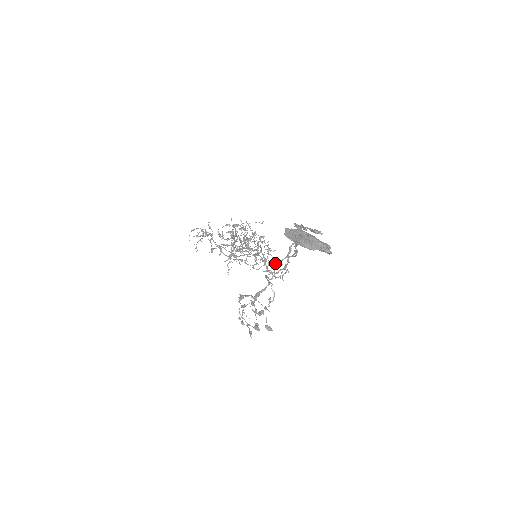
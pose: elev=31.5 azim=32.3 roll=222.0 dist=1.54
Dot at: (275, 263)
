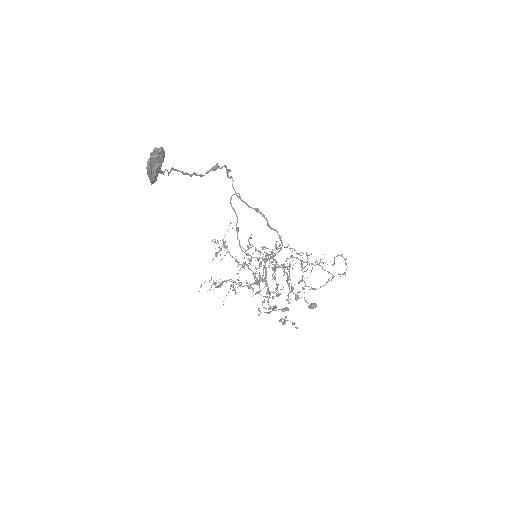
Dot at: (307, 255)
